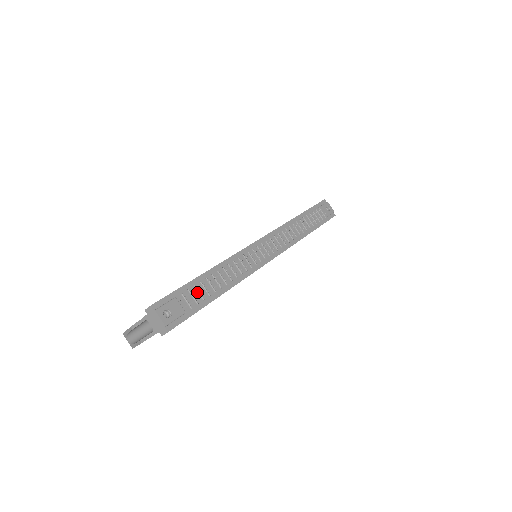
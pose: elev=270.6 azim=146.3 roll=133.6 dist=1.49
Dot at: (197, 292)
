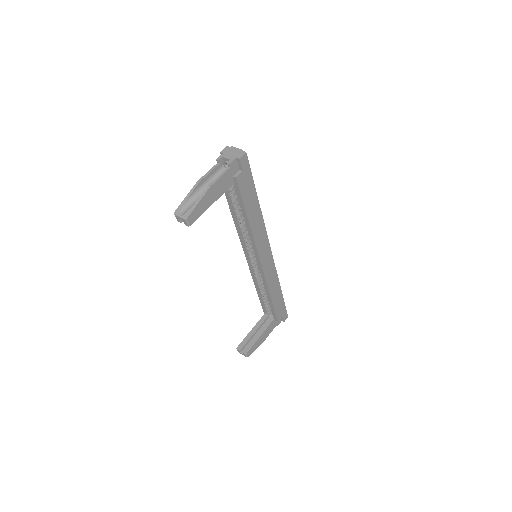
Dot at: occluded
